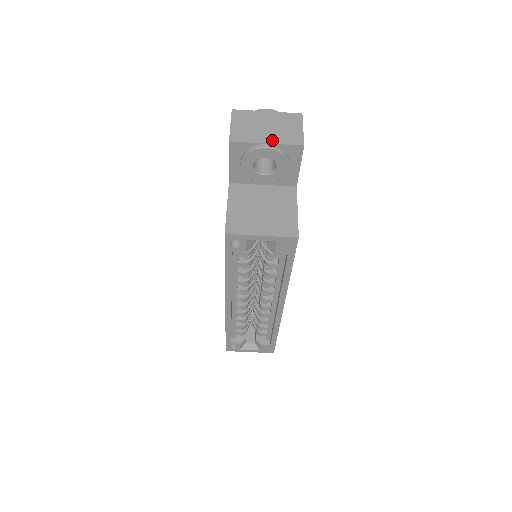
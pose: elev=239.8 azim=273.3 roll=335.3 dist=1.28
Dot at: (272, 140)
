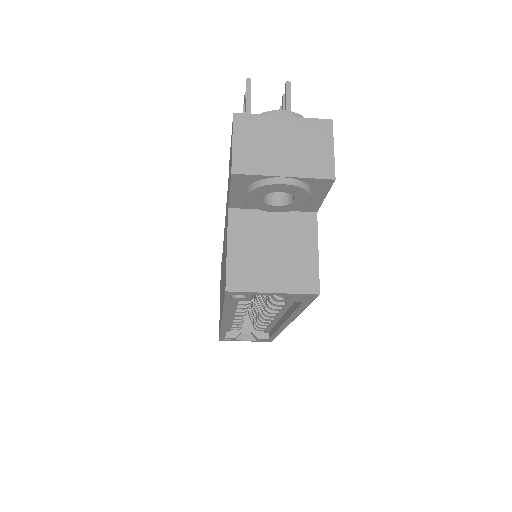
Dot at: (291, 170)
